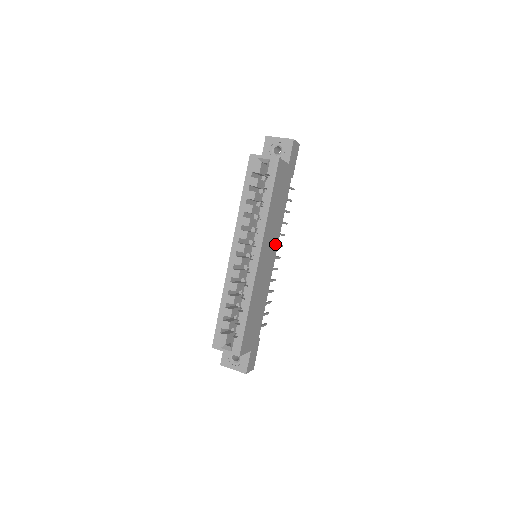
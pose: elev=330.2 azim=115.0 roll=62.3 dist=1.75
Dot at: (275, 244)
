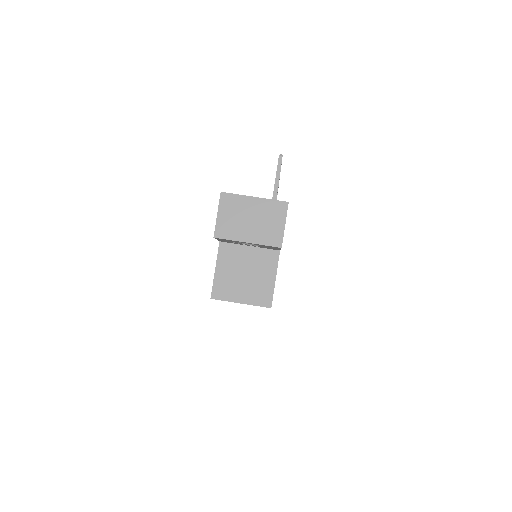
Dot at: occluded
